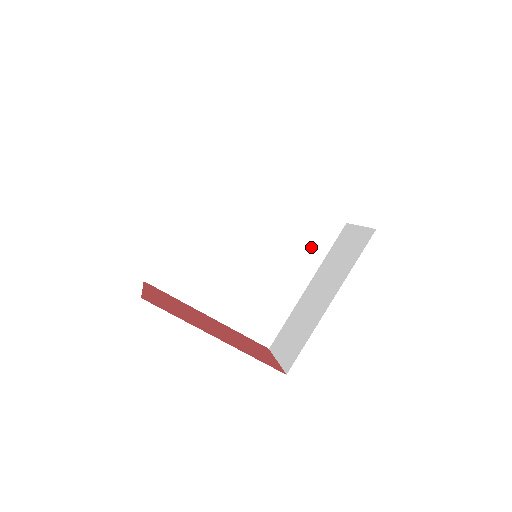
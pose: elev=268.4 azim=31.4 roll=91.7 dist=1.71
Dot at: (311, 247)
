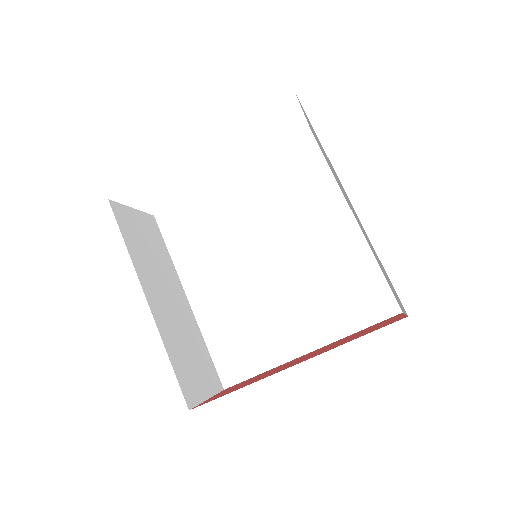
Dot at: (310, 187)
